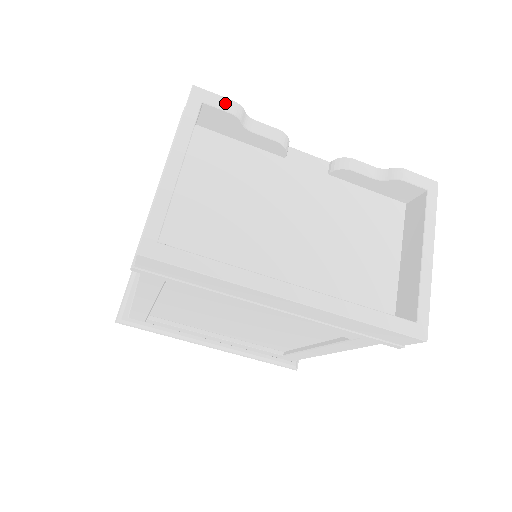
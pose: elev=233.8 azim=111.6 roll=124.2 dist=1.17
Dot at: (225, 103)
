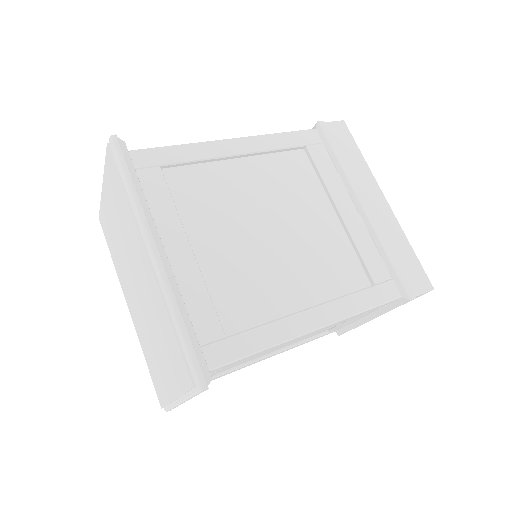
Dot at: occluded
